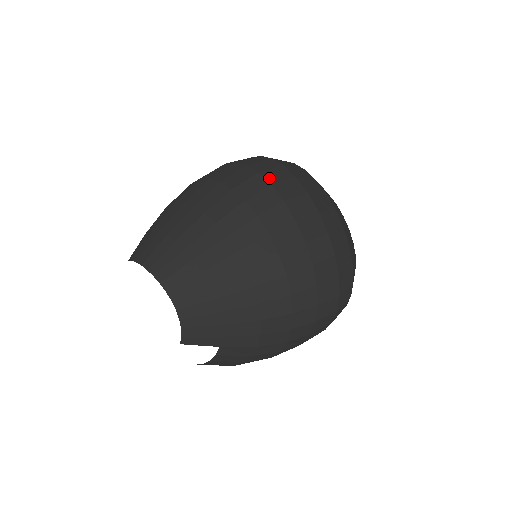
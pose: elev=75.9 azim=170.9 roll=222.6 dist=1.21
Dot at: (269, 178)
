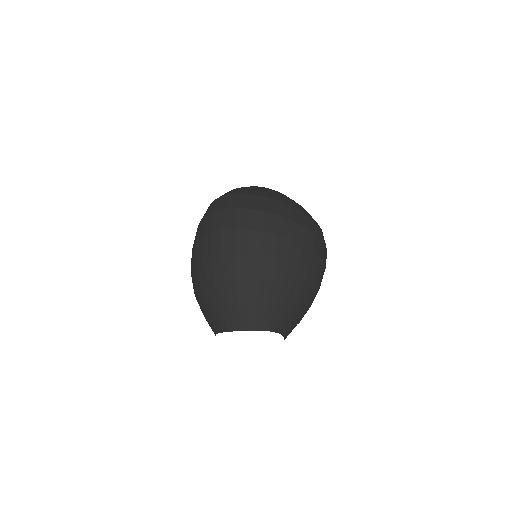
Dot at: (256, 228)
